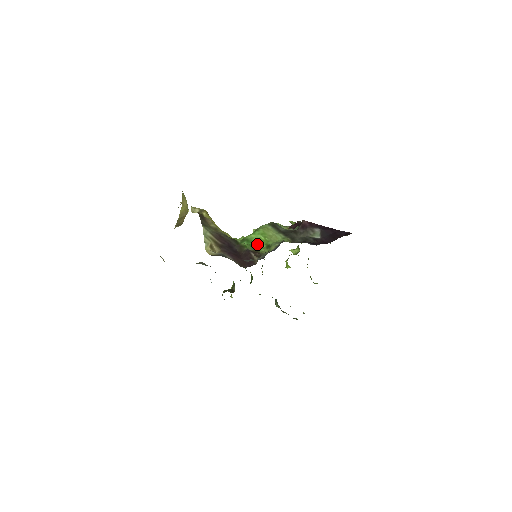
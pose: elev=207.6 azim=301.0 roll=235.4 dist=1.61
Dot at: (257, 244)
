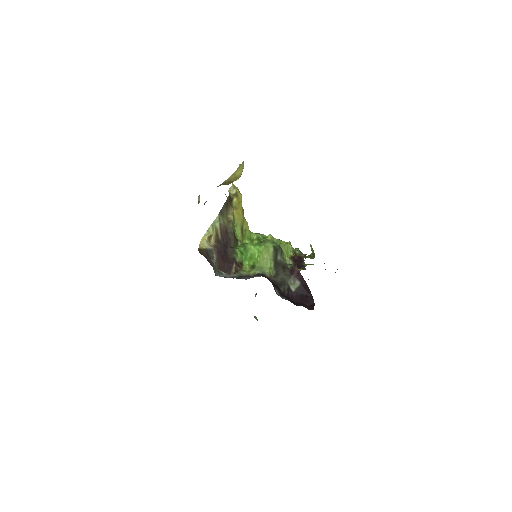
Dot at: (248, 257)
